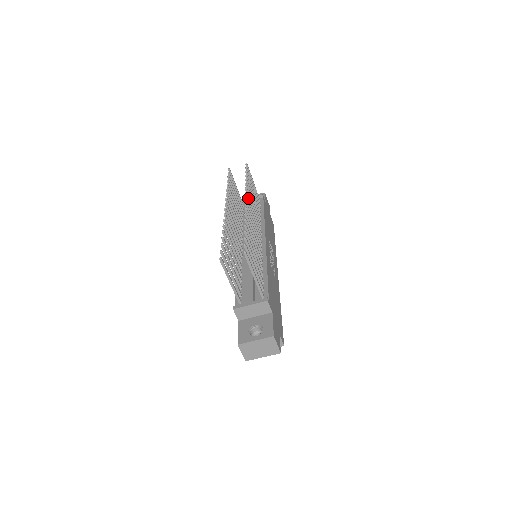
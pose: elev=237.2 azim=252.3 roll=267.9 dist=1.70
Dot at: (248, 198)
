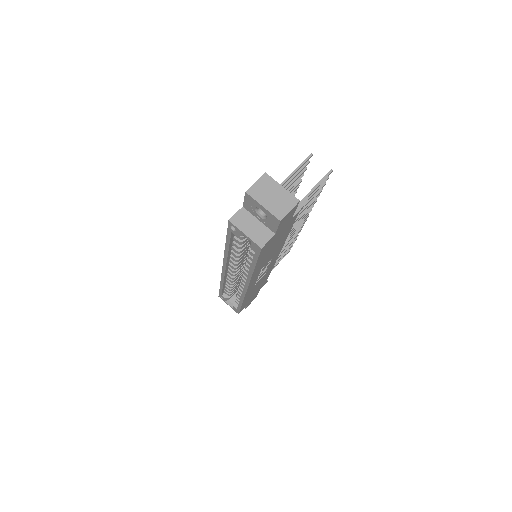
Dot at: (301, 227)
